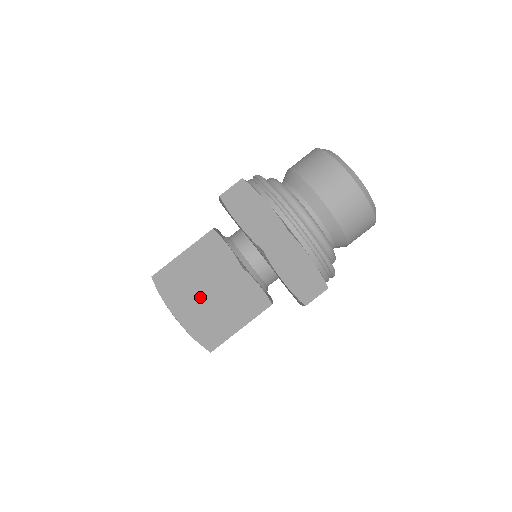
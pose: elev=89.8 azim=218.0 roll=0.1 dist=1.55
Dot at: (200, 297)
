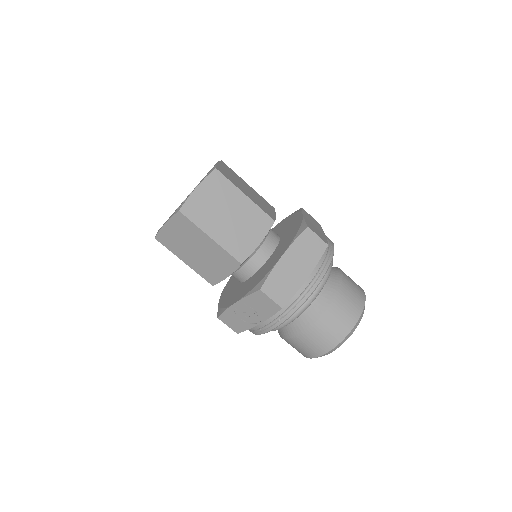
Dot at: (239, 188)
